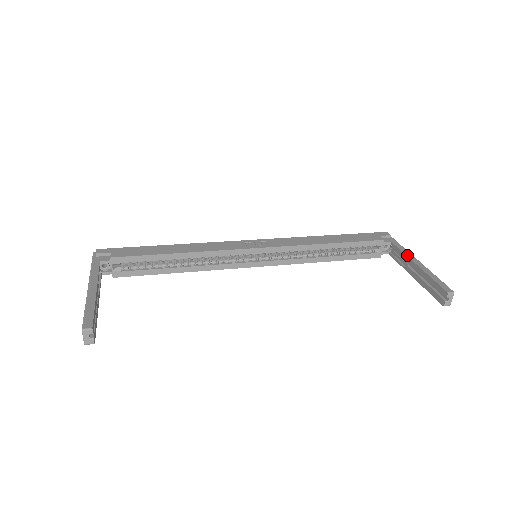
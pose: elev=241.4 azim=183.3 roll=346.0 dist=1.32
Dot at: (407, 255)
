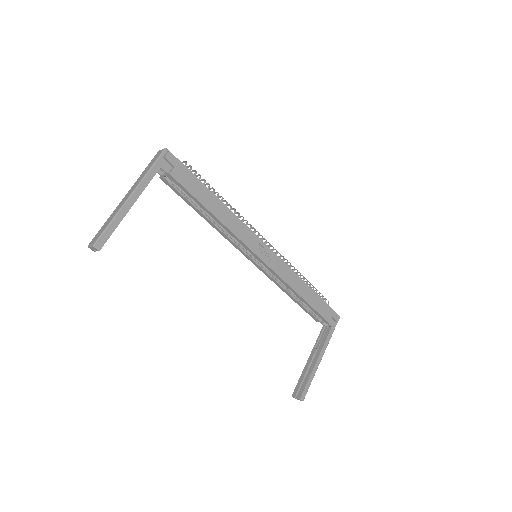
Dot at: (323, 348)
